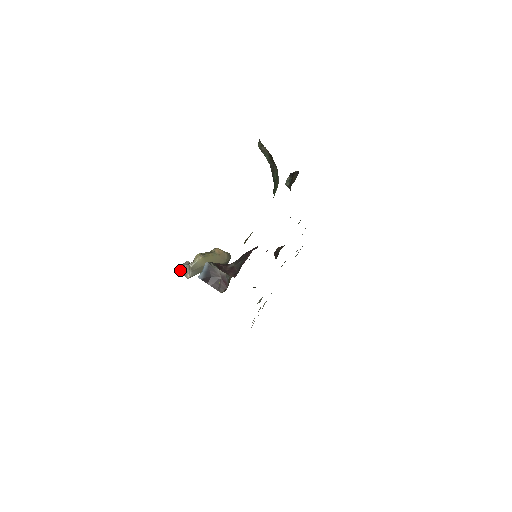
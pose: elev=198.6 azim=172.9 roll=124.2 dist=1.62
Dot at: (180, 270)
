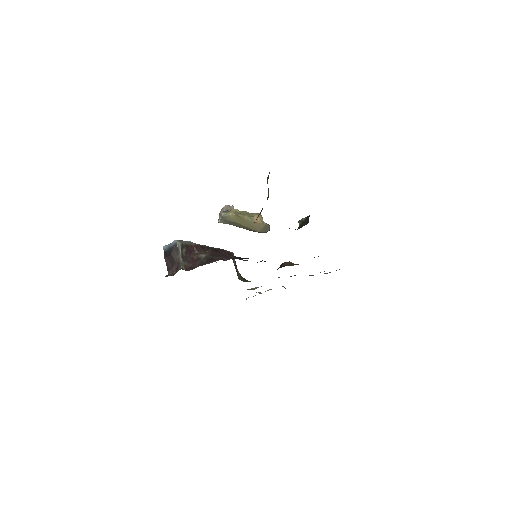
Dot at: (221, 209)
